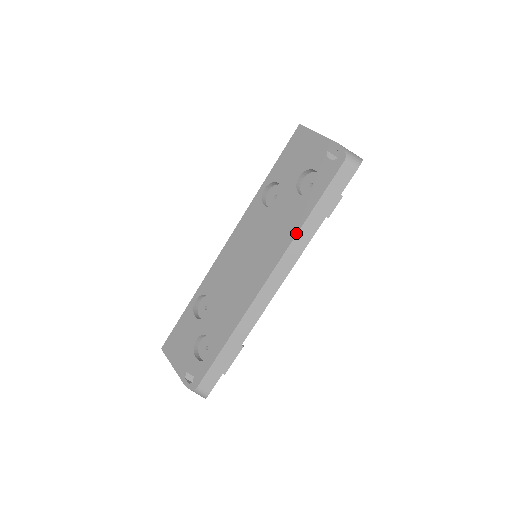
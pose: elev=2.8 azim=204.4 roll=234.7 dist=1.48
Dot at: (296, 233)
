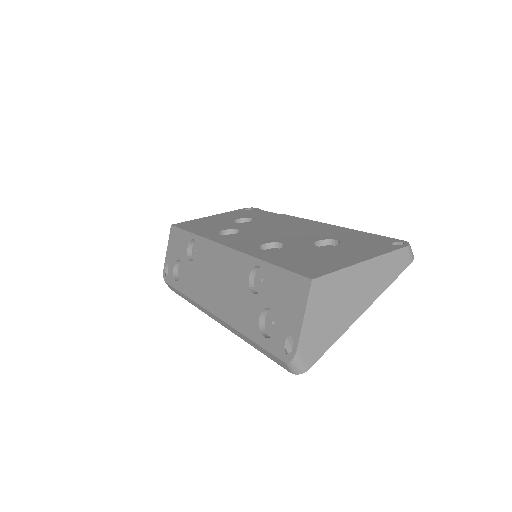
Dot at: (237, 329)
